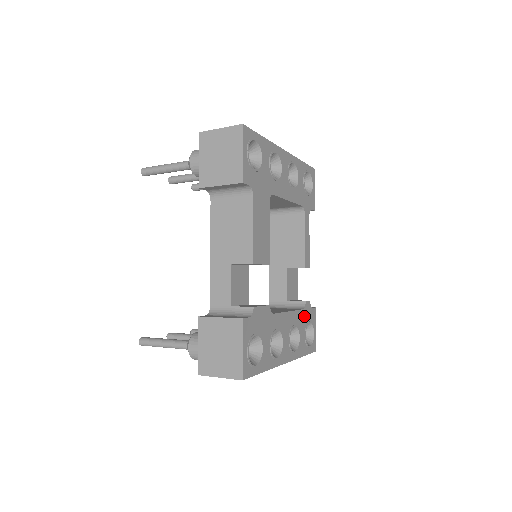
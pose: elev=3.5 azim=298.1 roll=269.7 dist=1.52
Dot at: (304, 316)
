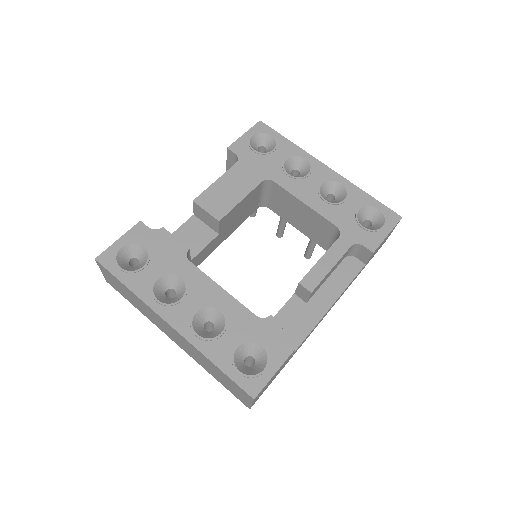
Dot at: (254, 326)
